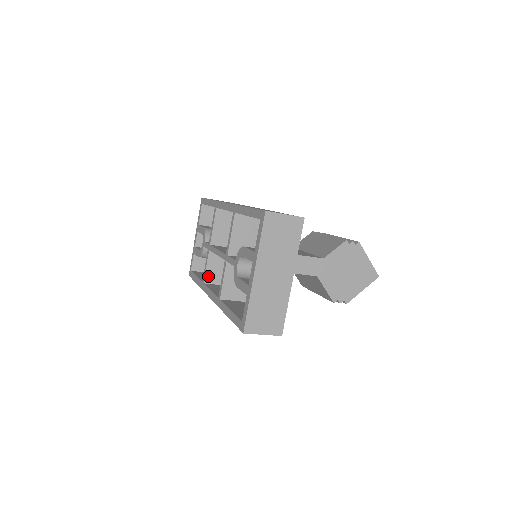
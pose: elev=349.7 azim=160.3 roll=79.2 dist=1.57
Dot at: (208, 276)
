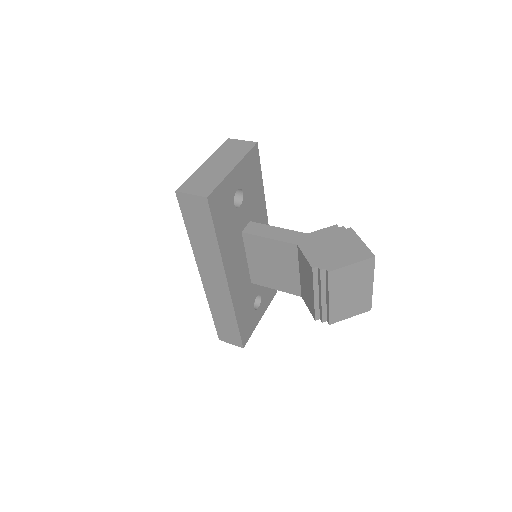
Dot at: occluded
